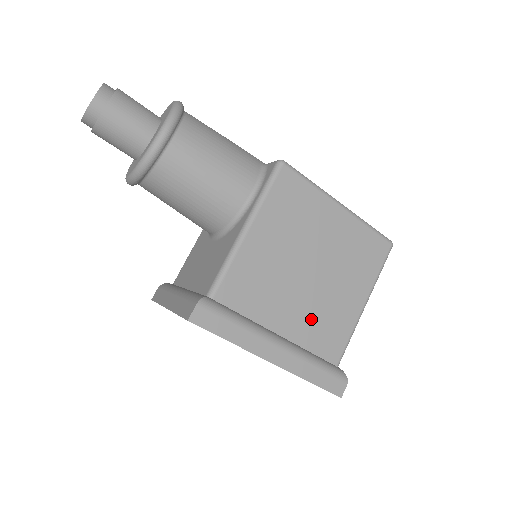
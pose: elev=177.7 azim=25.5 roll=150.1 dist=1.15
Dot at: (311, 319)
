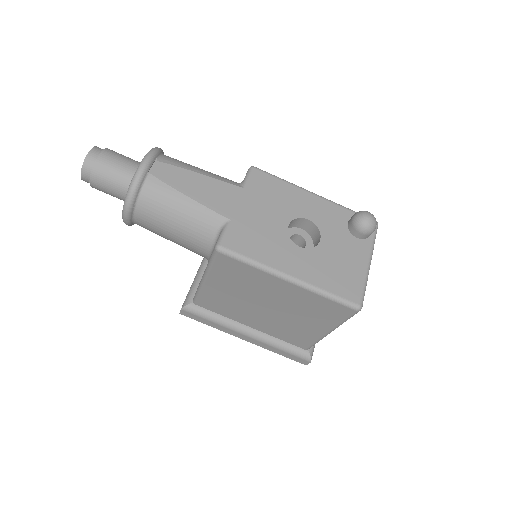
Dot at: (276, 327)
